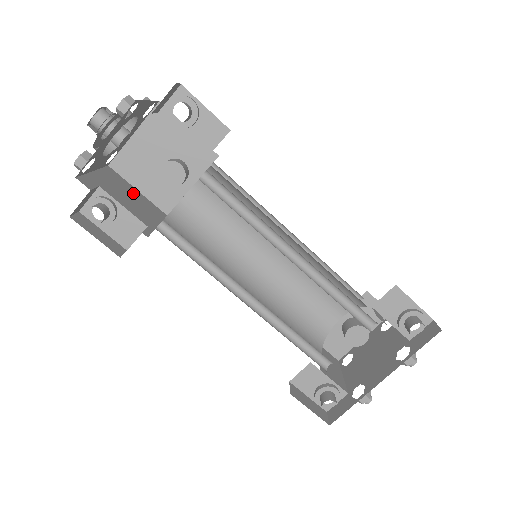
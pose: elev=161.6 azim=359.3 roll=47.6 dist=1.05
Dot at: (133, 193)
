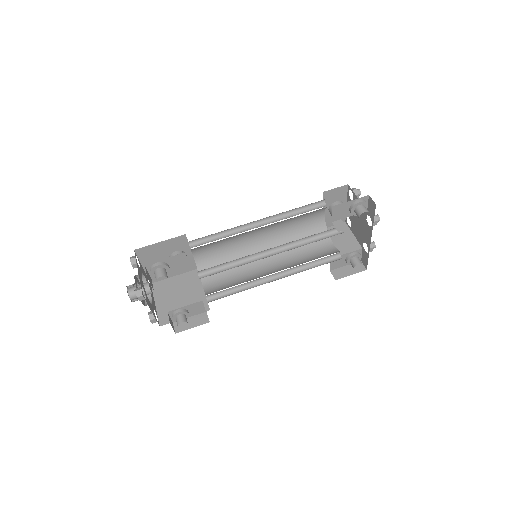
Dot at: (176, 284)
